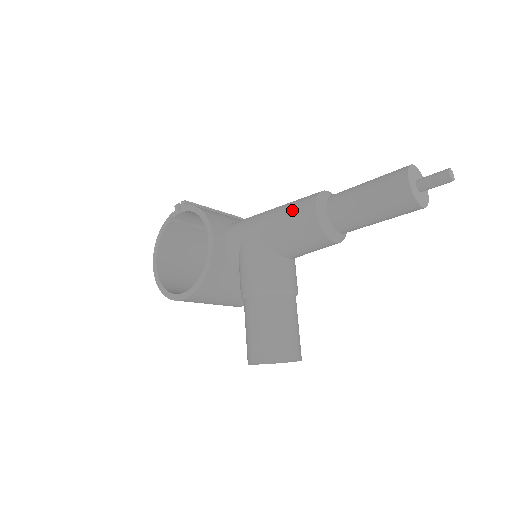
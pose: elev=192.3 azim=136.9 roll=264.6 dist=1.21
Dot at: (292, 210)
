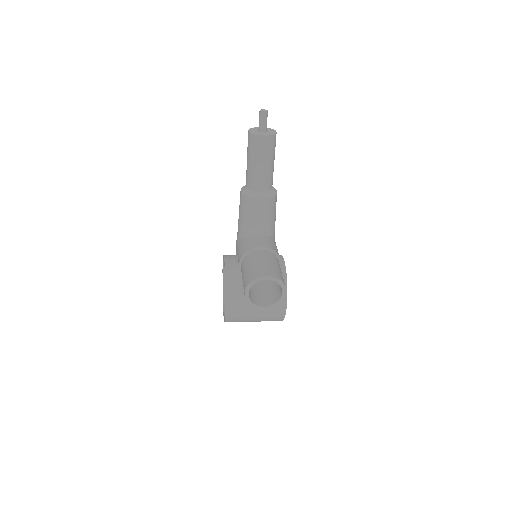
Dot at: occluded
